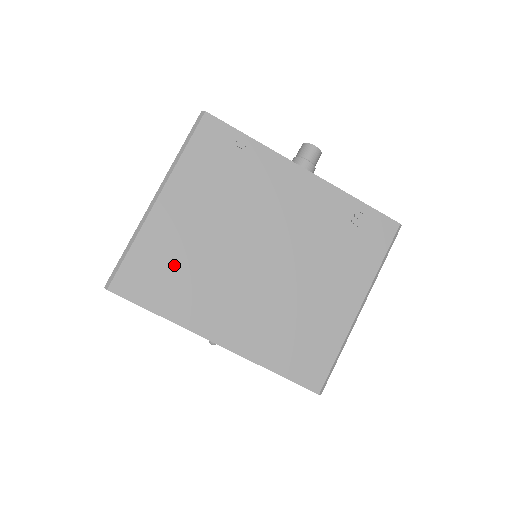
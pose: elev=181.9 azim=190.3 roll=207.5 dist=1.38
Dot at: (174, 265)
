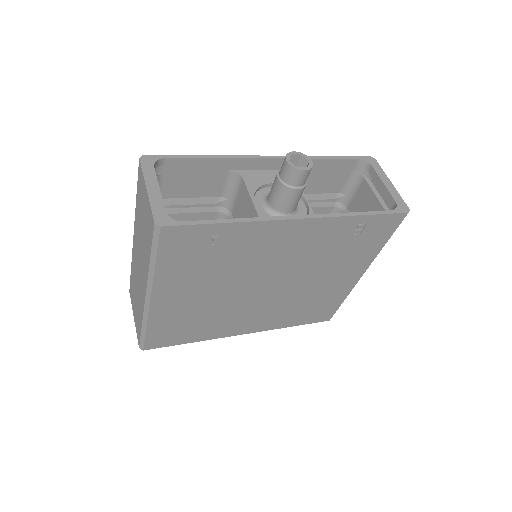
Dot at: (190, 321)
